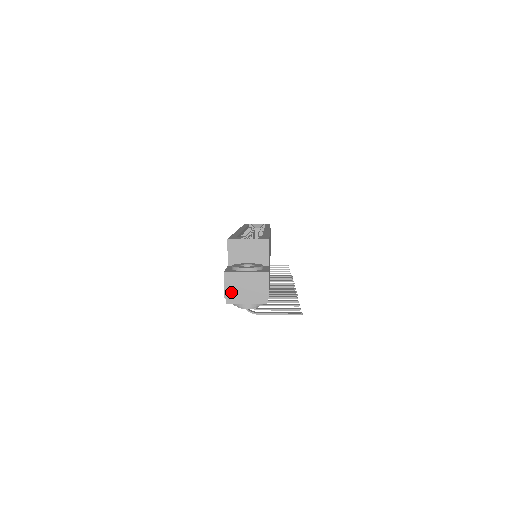
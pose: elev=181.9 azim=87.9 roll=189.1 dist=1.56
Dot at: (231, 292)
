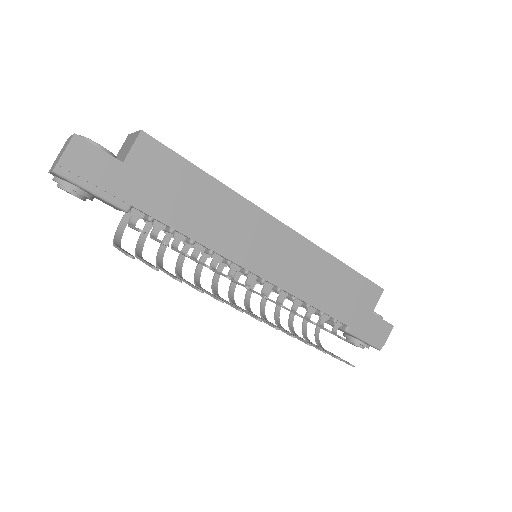
Dot at: (56, 159)
